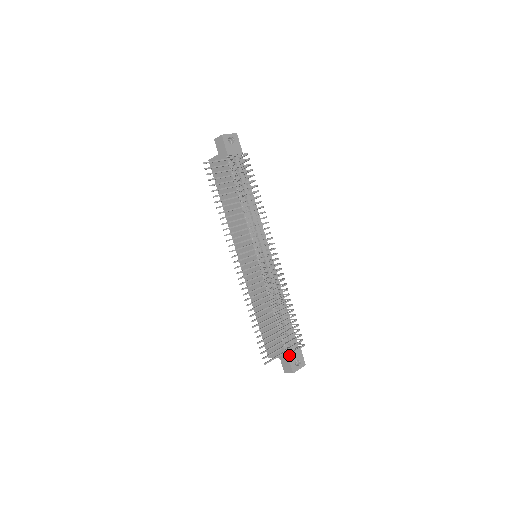
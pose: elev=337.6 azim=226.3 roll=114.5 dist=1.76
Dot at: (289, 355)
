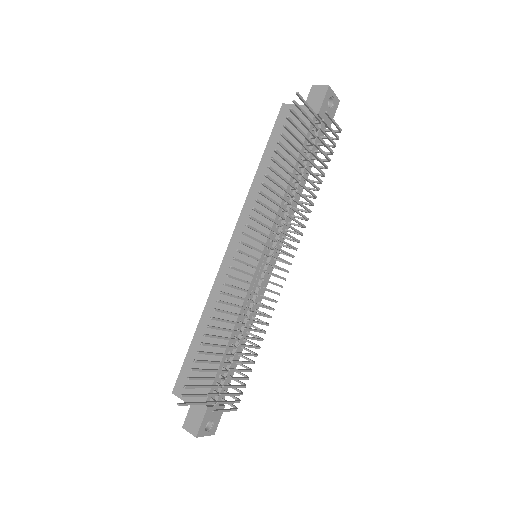
Dot at: (208, 409)
